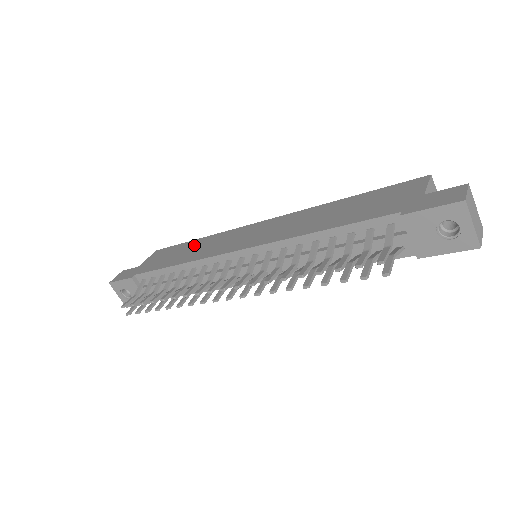
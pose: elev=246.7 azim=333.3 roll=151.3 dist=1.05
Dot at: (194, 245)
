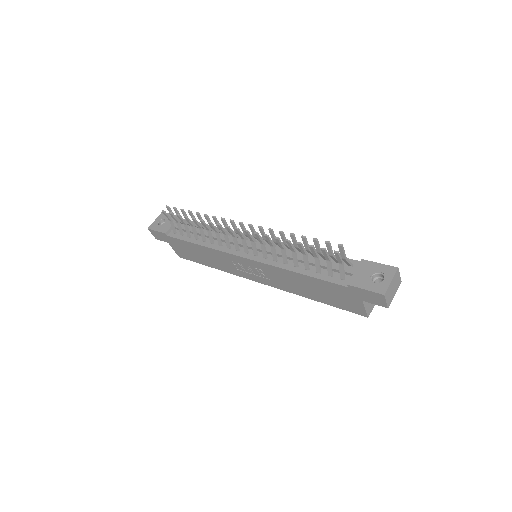
Dot at: occluded
